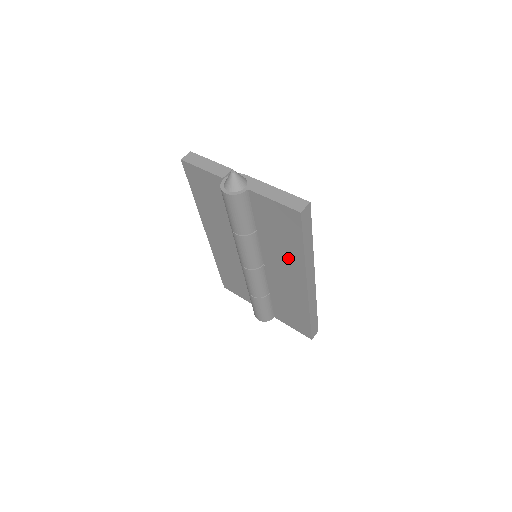
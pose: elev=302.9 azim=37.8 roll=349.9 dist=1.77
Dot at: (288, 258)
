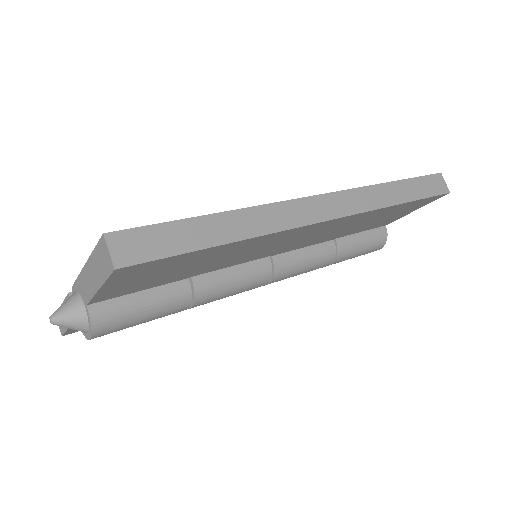
Dot at: (252, 248)
